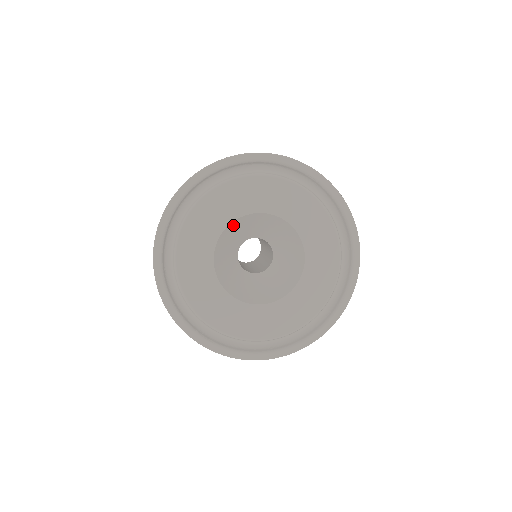
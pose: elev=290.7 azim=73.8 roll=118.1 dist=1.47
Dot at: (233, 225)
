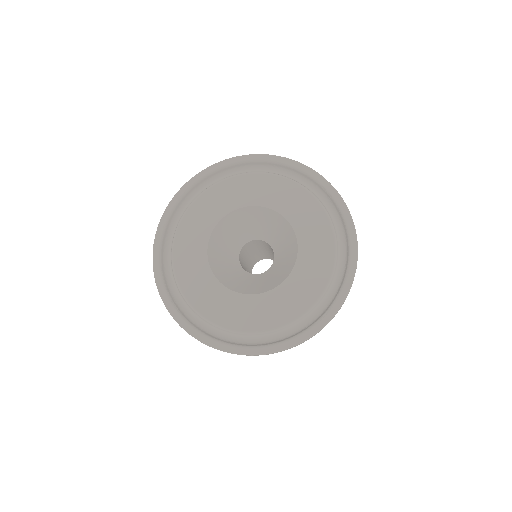
Dot at: (240, 213)
